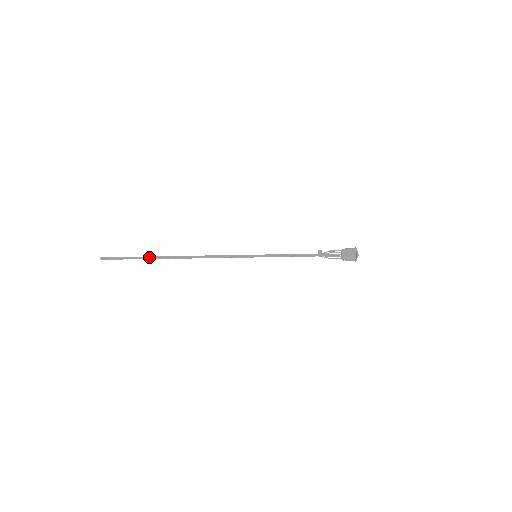
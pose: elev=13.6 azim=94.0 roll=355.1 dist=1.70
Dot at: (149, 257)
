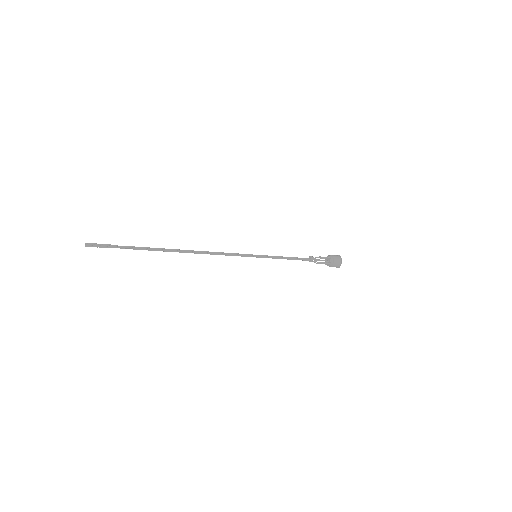
Dot at: (146, 249)
